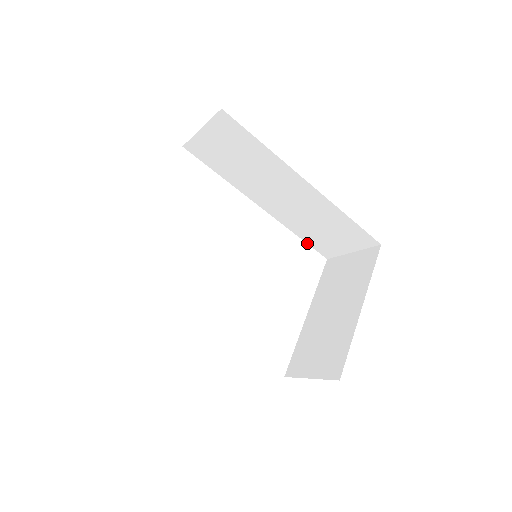
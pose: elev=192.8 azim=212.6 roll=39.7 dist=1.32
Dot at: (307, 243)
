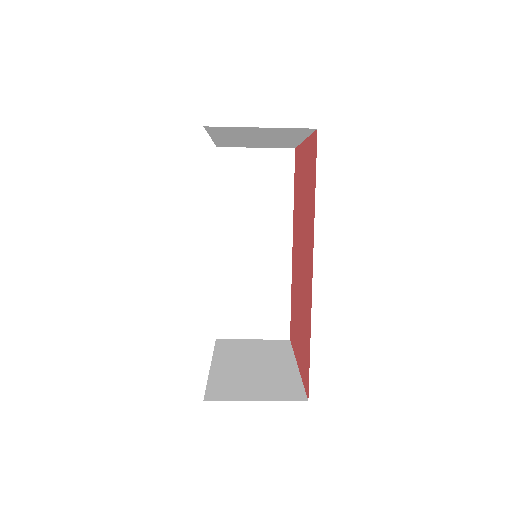
Dot at: (216, 309)
